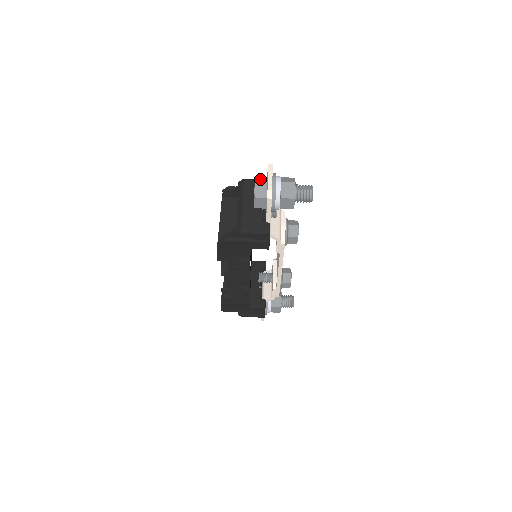
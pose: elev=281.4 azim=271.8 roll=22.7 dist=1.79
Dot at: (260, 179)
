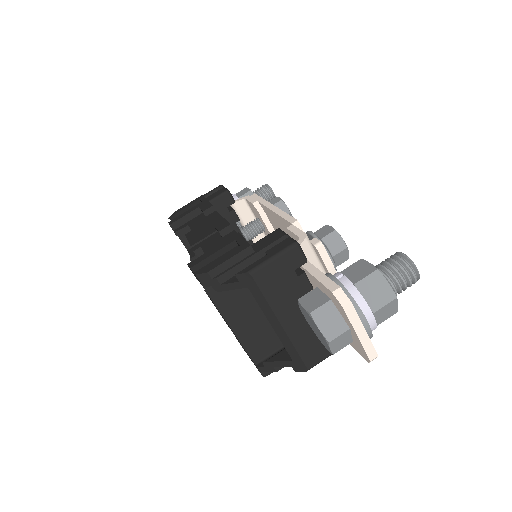
Dot at: (330, 326)
